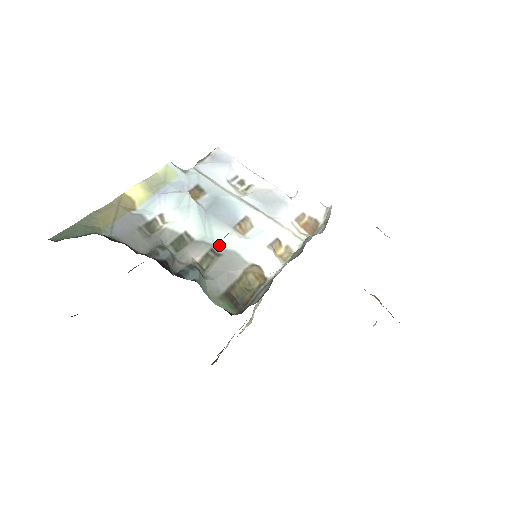
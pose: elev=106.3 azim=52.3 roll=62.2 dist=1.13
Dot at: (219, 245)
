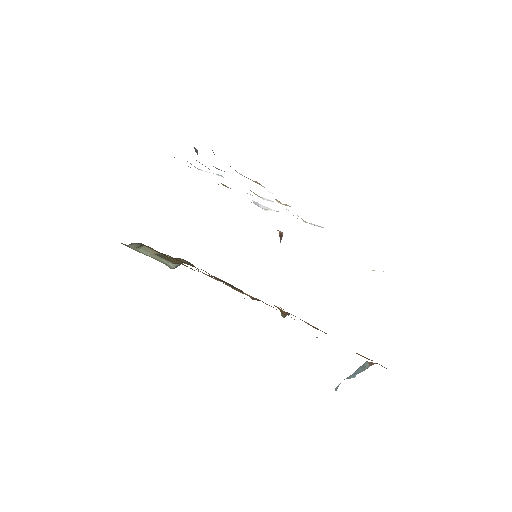
Dot at: occluded
